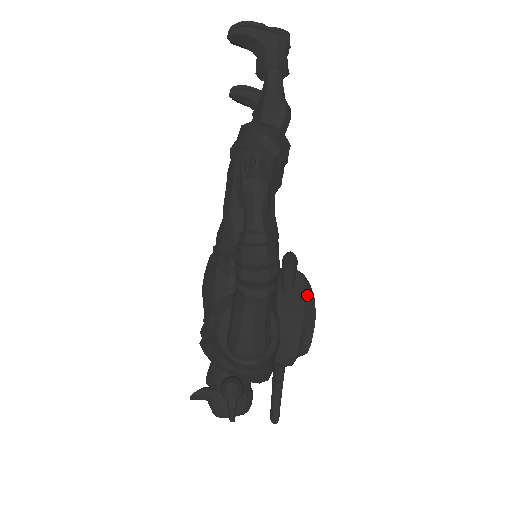
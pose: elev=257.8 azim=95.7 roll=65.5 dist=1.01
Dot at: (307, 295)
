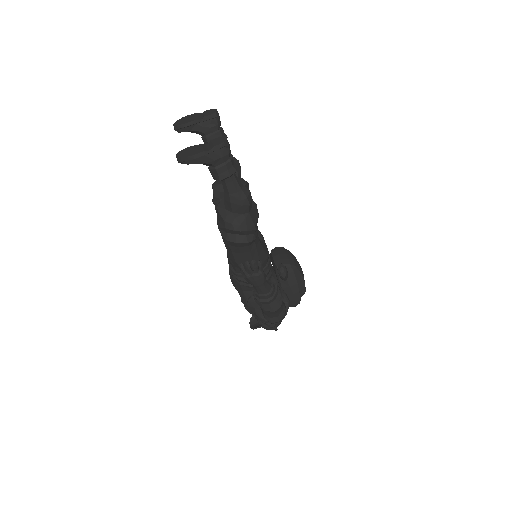
Dot at: (297, 275)
